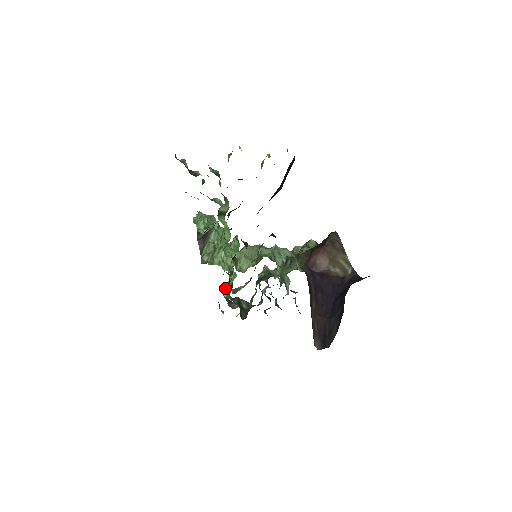
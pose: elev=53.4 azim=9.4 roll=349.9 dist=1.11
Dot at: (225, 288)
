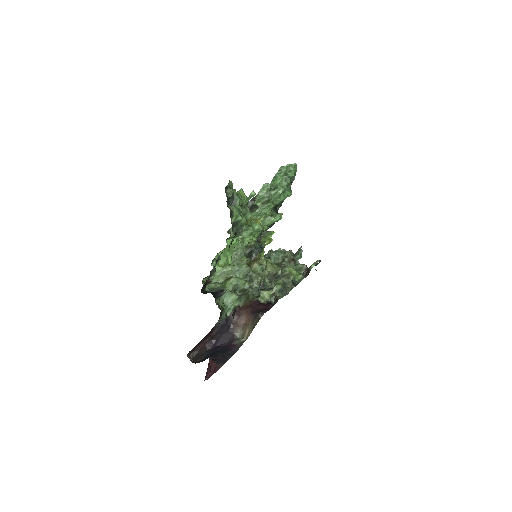
Dot at: occluded
